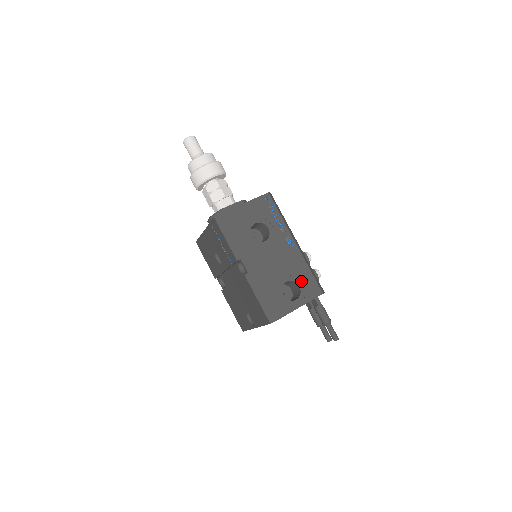
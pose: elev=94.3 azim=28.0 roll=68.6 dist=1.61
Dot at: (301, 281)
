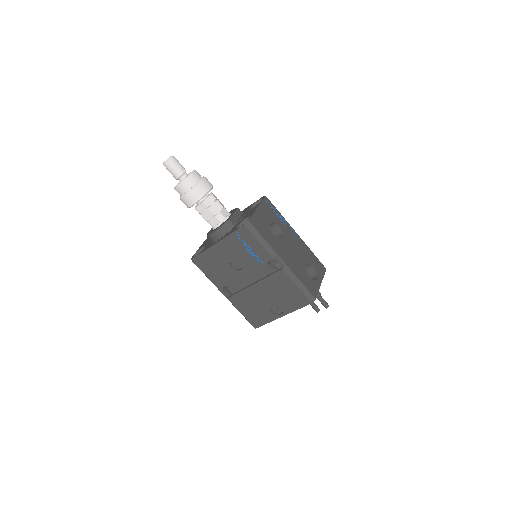
Dot at: (313, 263)
